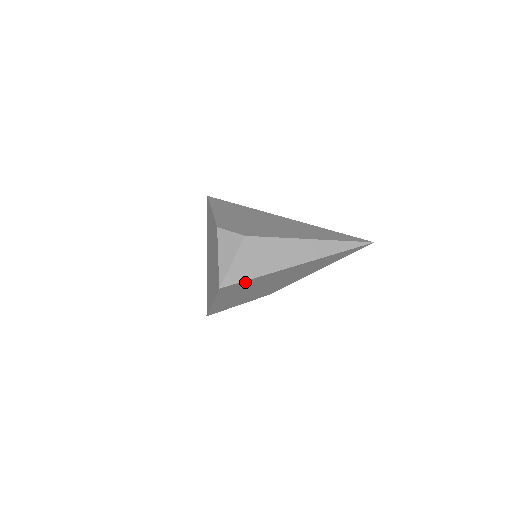
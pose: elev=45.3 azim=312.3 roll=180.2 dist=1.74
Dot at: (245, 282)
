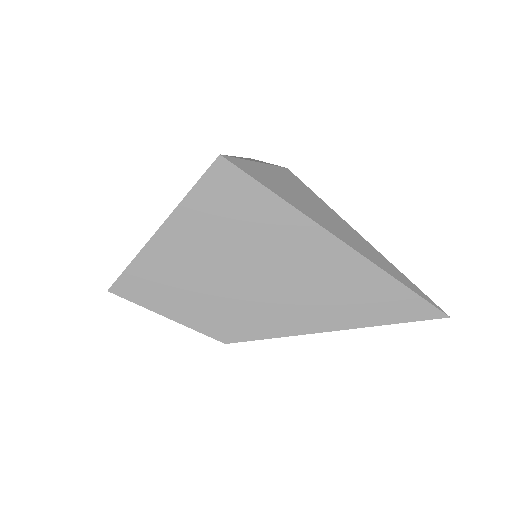
Dot at: (254, 191)
